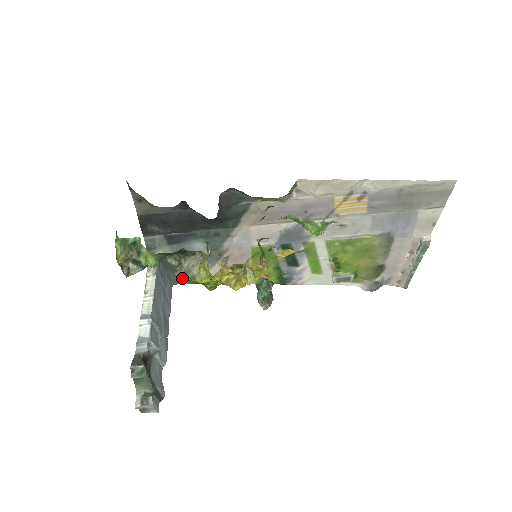
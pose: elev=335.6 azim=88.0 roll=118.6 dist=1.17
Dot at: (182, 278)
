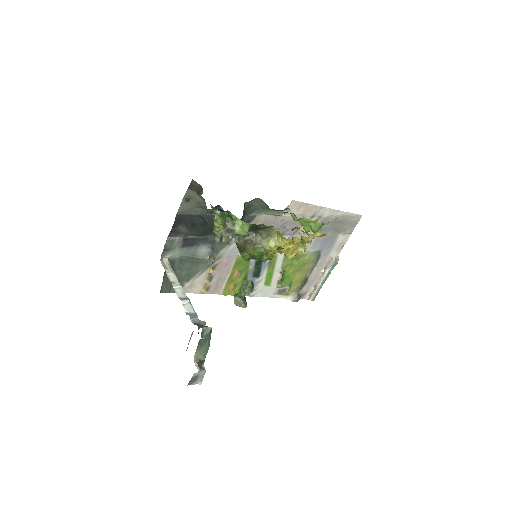
Dot at: (253, 249)
